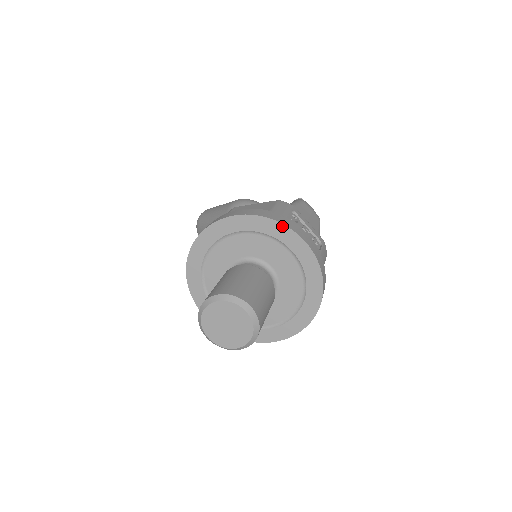
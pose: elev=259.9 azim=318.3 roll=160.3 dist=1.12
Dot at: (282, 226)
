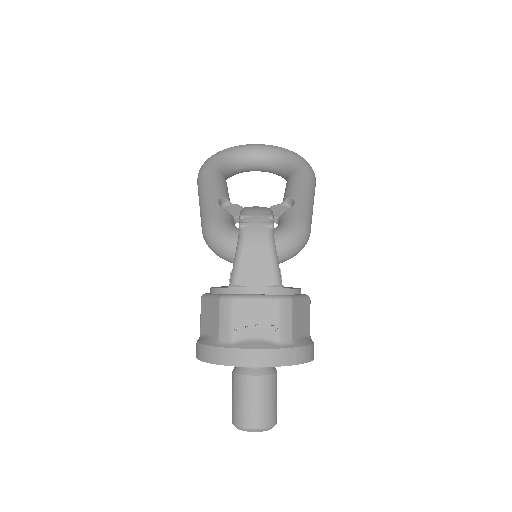
Dot at: occluded
